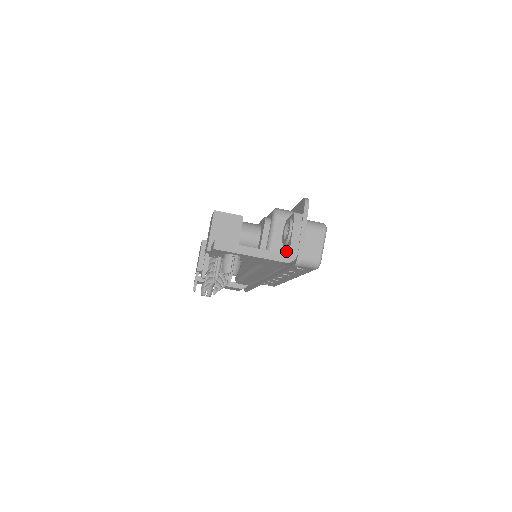
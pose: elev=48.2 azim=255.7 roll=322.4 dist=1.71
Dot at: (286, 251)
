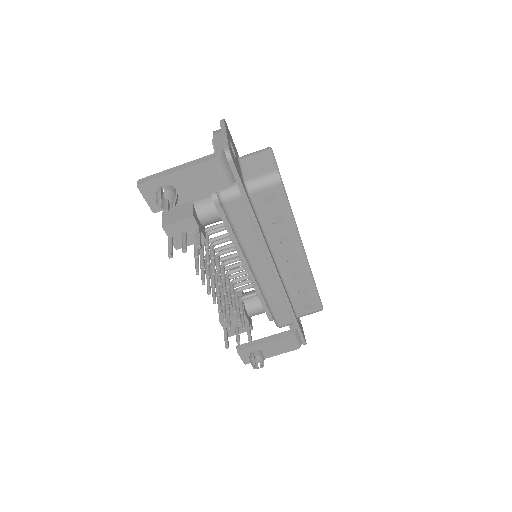
Dot at: occluded
